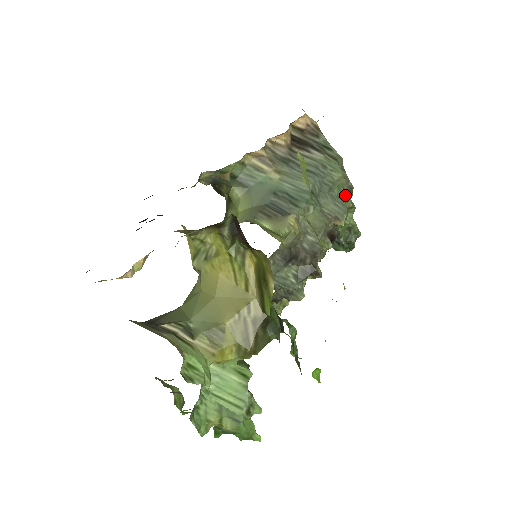
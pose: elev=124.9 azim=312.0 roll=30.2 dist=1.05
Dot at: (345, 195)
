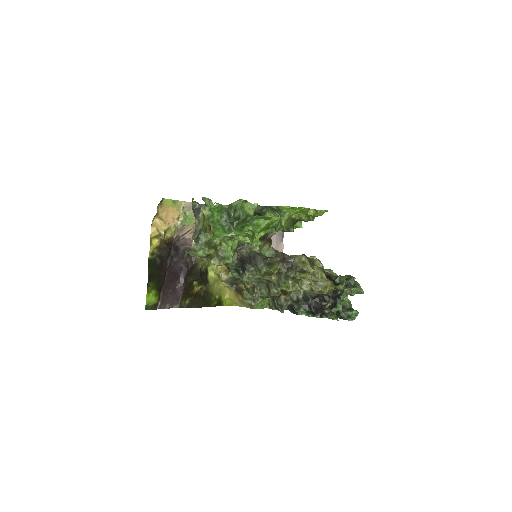
Dot at: occluded
